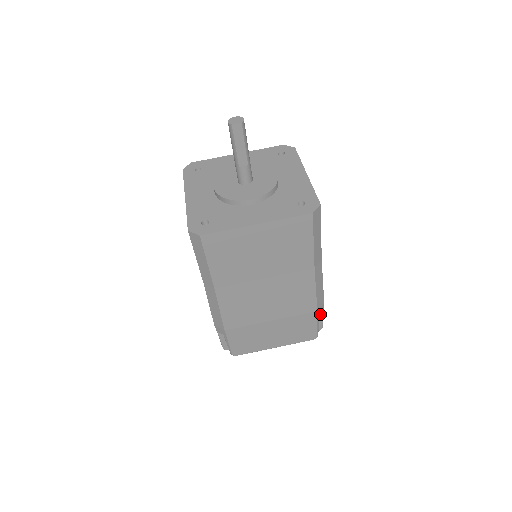
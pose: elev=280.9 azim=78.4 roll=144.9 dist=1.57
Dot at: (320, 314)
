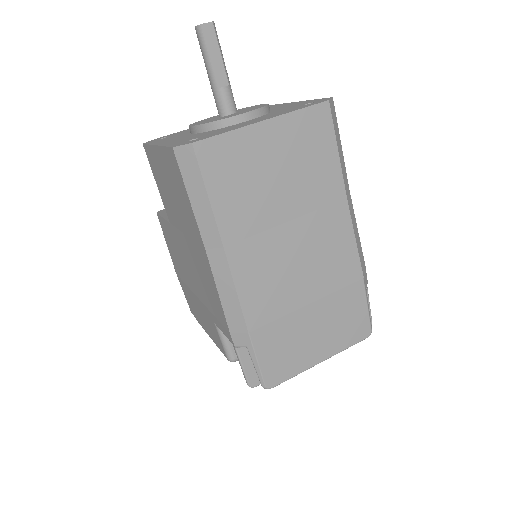
Dot at: occluded
